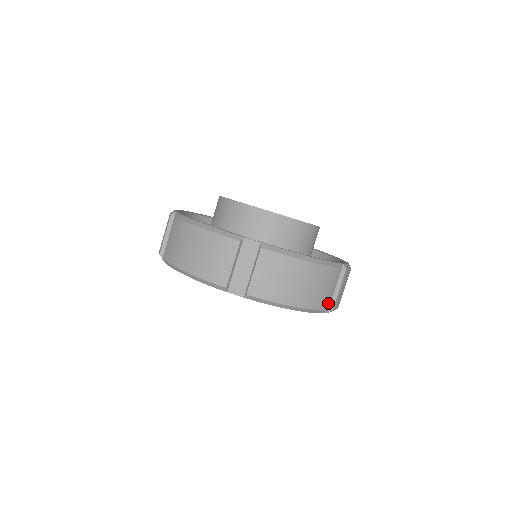
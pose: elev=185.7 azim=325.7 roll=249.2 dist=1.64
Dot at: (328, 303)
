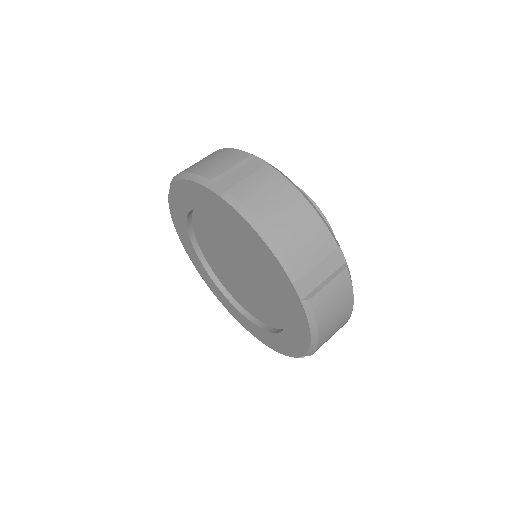
Dot at: occluded
